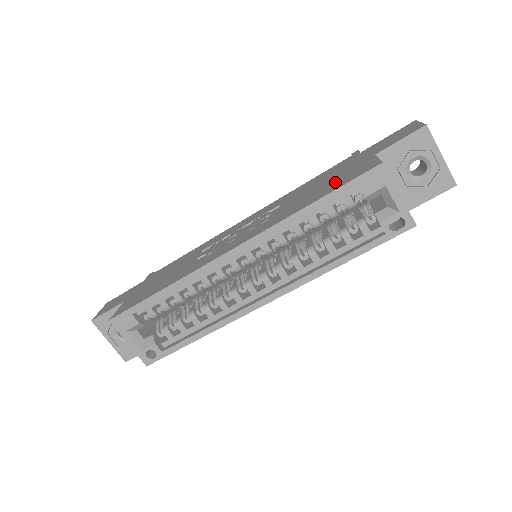
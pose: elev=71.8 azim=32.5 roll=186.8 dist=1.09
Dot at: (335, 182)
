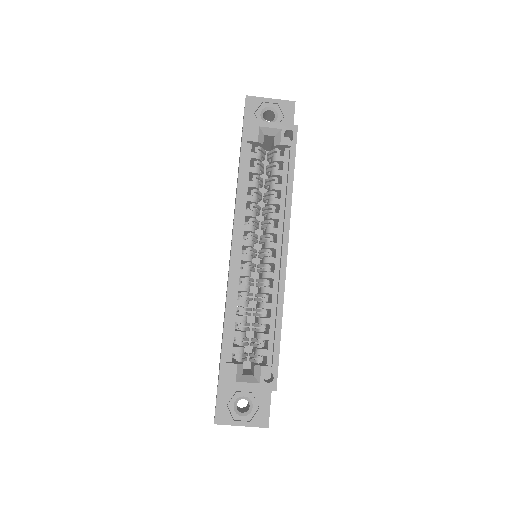
Dot at: (239, 161)
